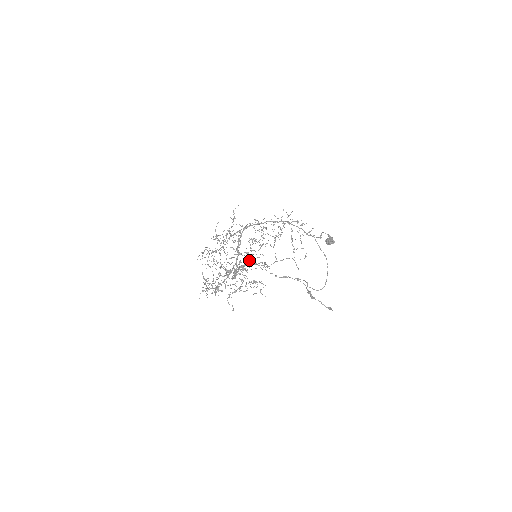
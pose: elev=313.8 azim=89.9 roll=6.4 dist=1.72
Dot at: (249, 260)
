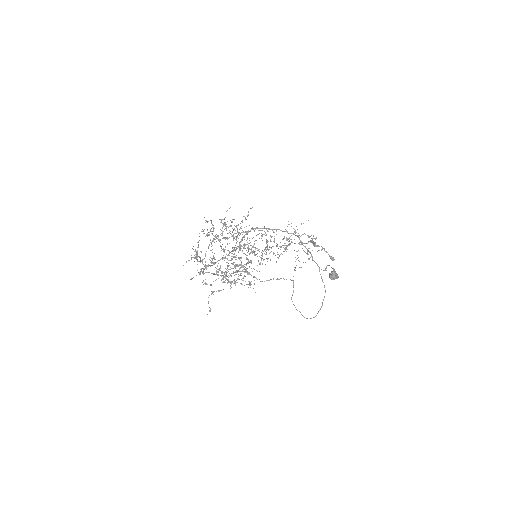
Dot at: (250, 245)
